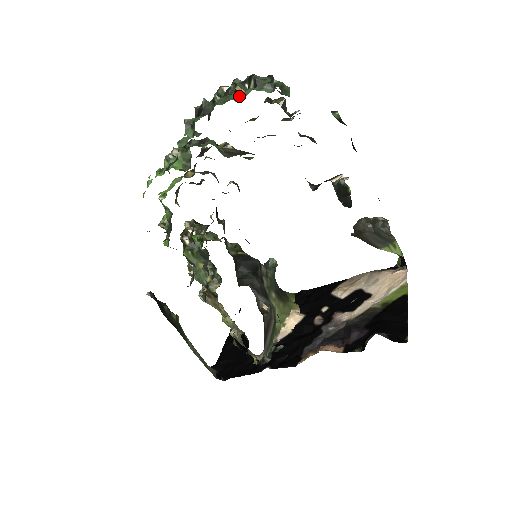
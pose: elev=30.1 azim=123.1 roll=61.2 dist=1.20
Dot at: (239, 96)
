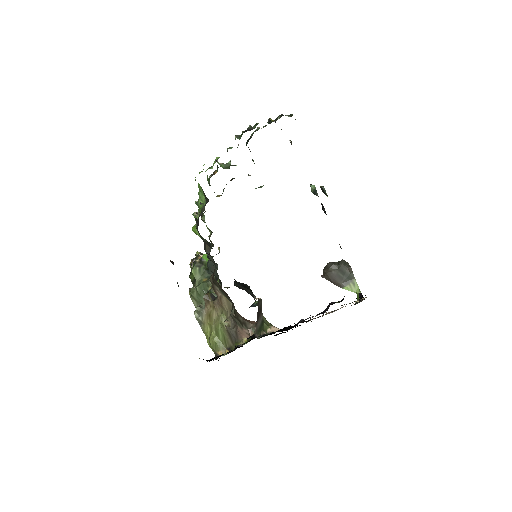
Dot at: (271, 122)
